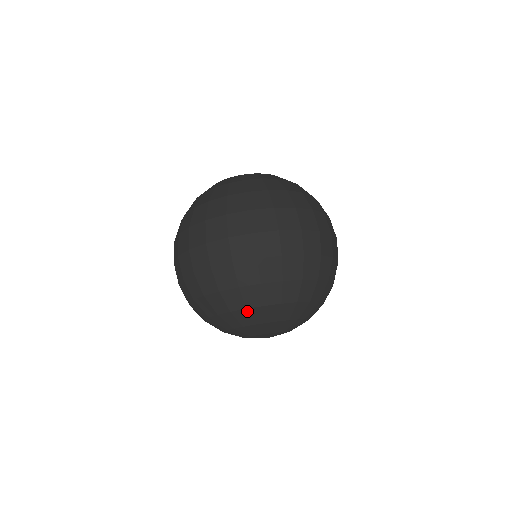
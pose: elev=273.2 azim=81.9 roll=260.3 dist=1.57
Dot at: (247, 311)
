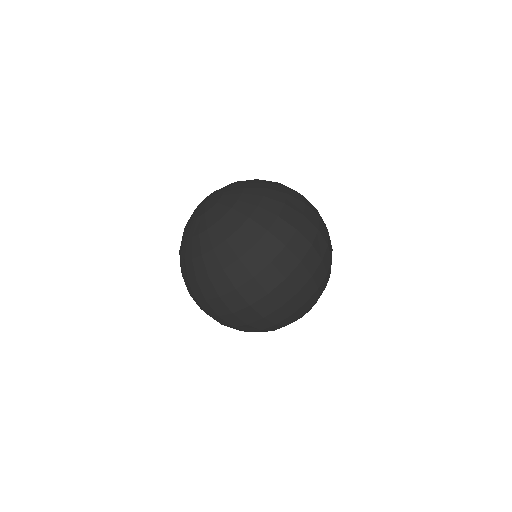
Dot at: occluded
